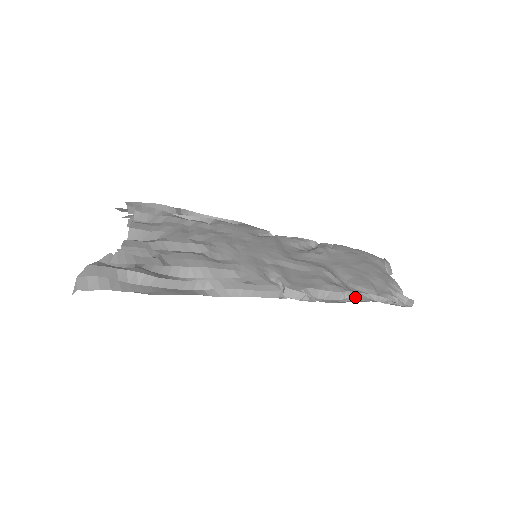
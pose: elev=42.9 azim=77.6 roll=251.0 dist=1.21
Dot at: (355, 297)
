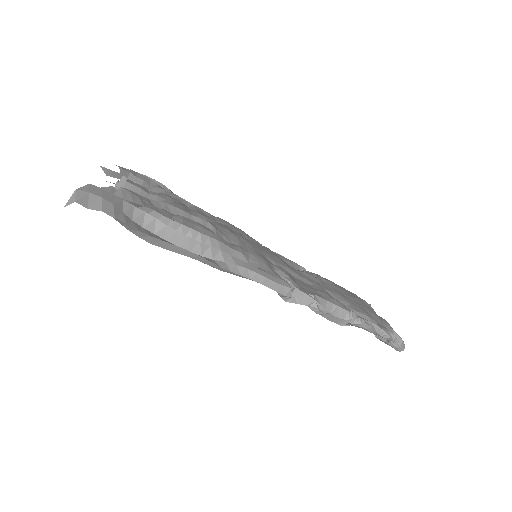
Dot at: (359, 321)
